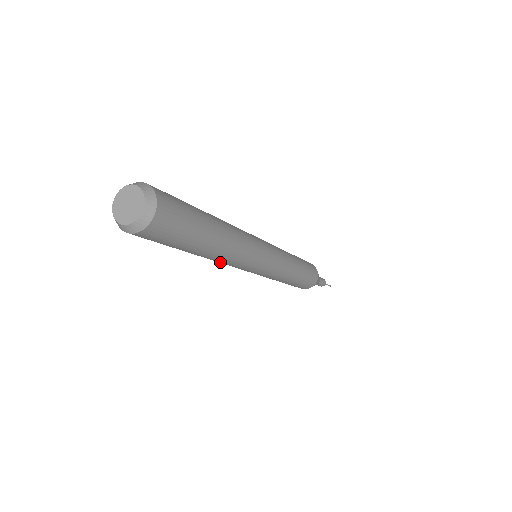
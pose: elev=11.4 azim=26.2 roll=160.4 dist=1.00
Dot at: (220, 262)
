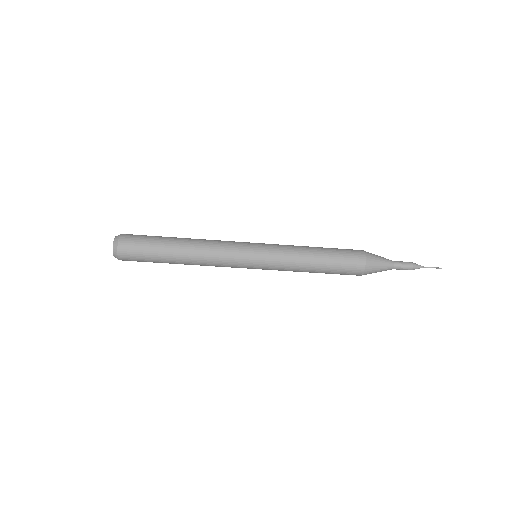
Dot at: (206, 264)
